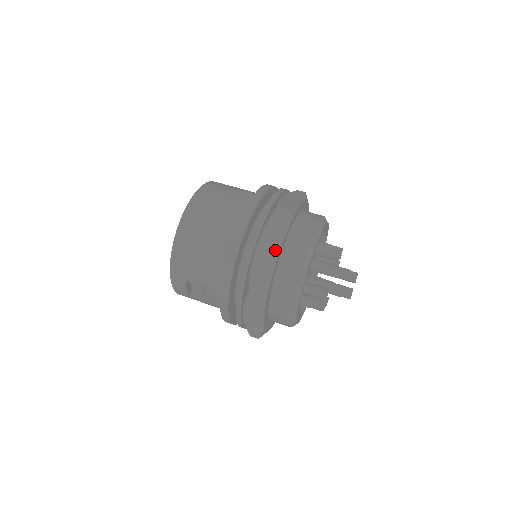
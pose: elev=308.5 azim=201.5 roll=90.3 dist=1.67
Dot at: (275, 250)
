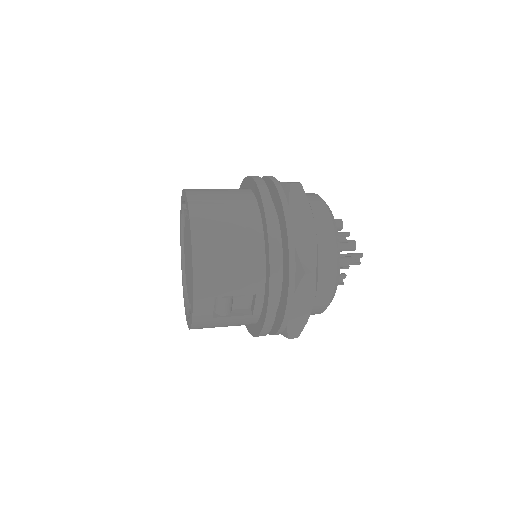
Dot at: (310, 223)
